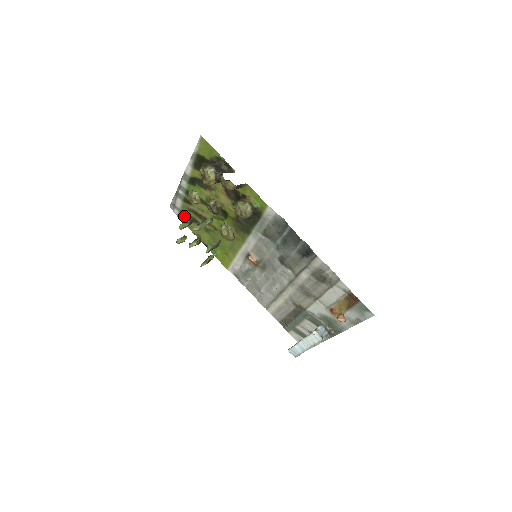
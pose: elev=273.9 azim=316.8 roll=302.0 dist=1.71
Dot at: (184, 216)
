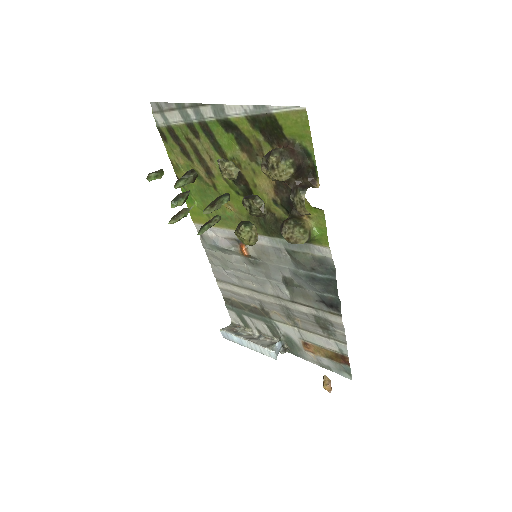
Dot at: (170, 135)
